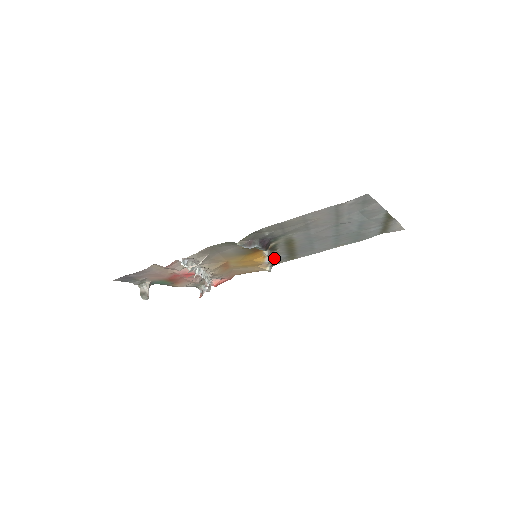
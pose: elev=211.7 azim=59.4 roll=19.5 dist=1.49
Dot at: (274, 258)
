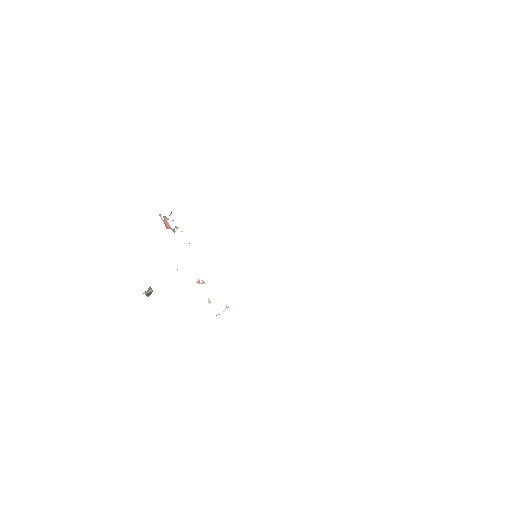
Dot at: occluded
